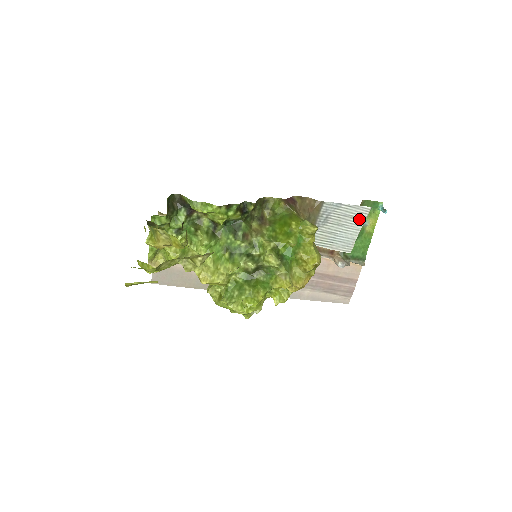
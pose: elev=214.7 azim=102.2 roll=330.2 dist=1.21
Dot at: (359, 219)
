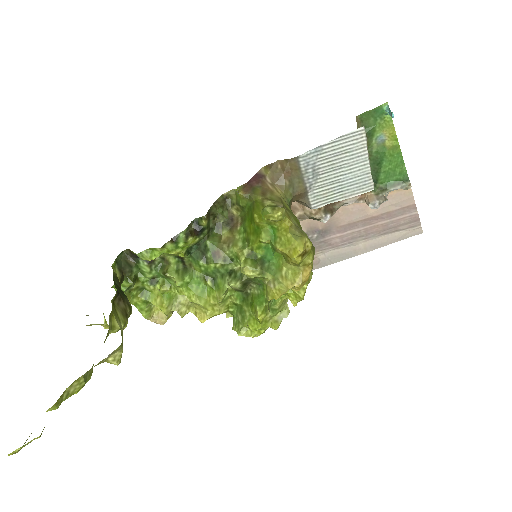
Dot at: (357, 148)
